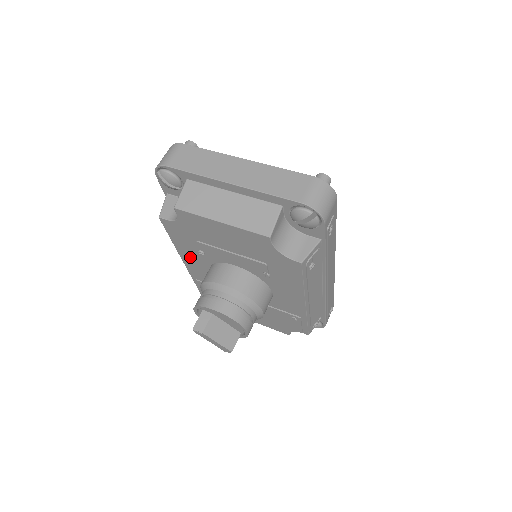
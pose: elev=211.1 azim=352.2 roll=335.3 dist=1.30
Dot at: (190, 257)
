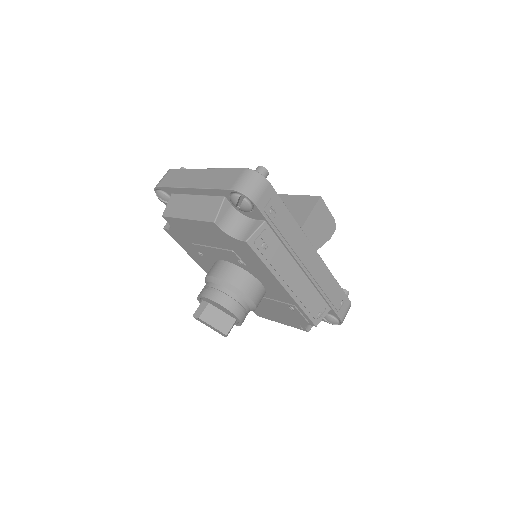
Dot at: (202, 262)
